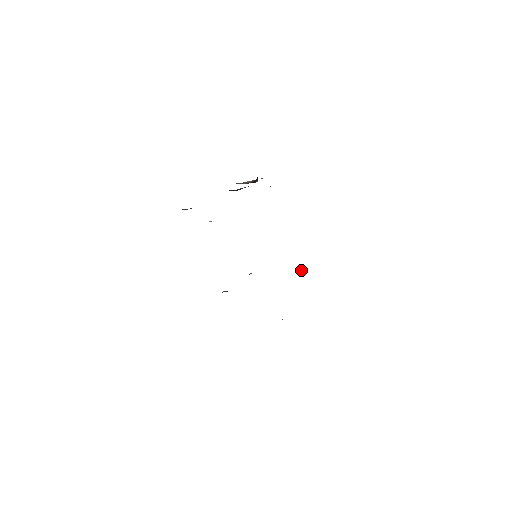
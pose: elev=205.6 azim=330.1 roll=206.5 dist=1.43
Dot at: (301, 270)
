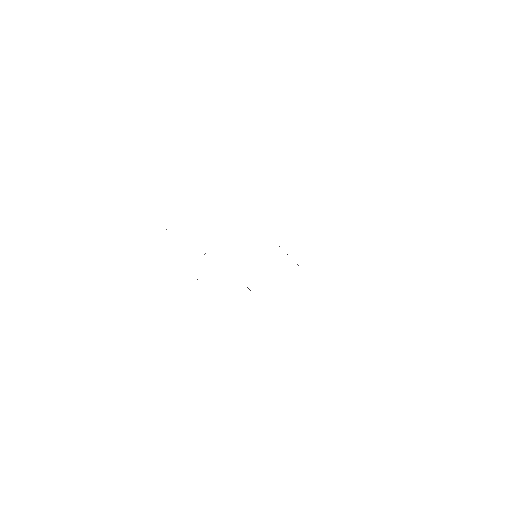
Dot at: occluded
